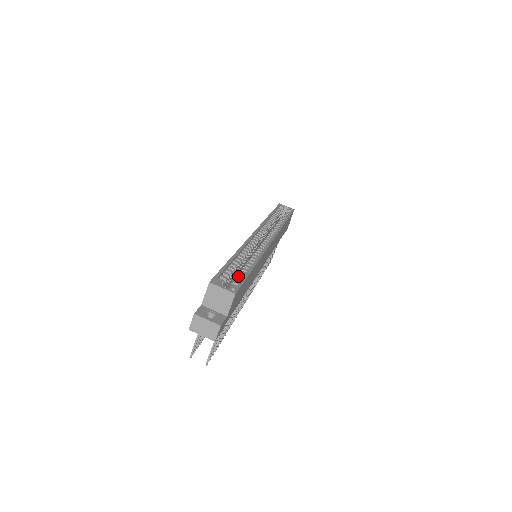
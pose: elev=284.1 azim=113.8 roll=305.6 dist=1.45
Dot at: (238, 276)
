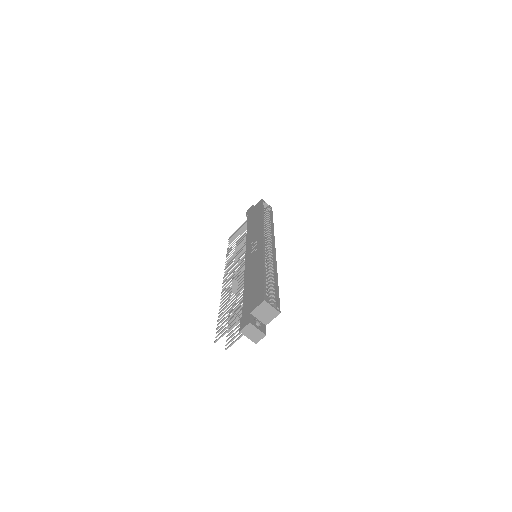
Dot at: (272, 291)
